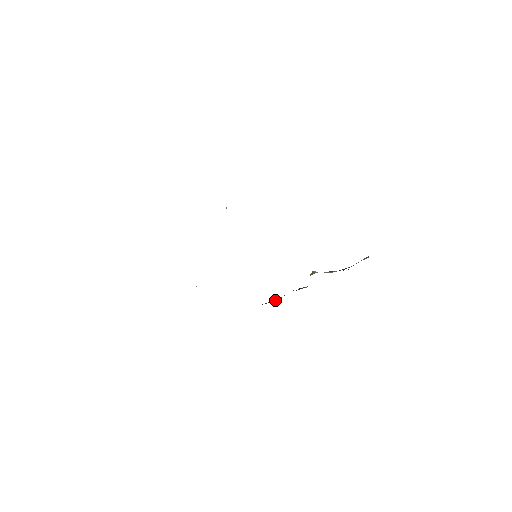
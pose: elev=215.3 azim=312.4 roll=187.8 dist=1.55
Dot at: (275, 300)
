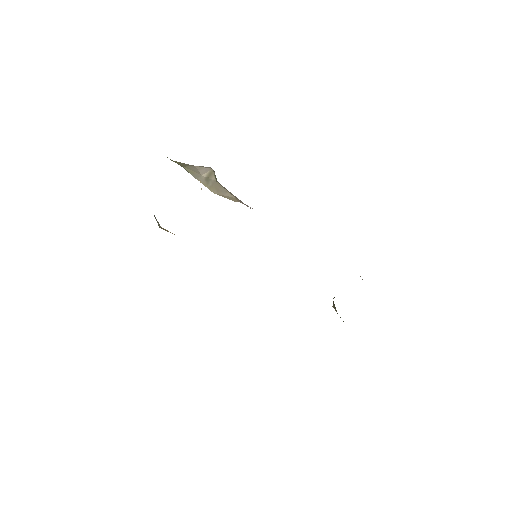
Dot at: occluded
